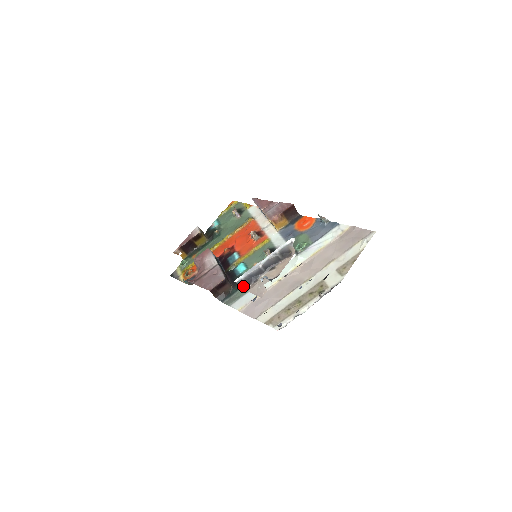
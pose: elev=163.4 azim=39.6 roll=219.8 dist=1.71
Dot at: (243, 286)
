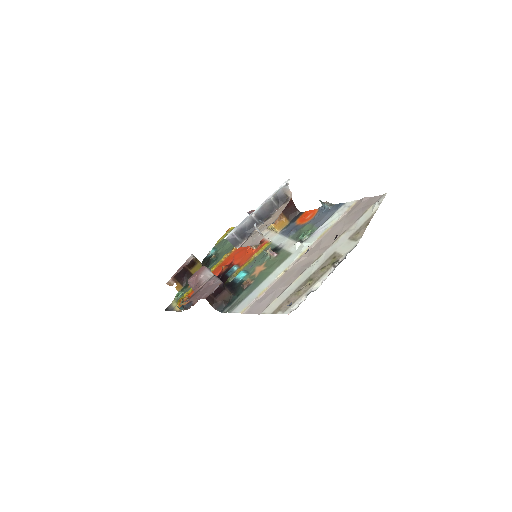
Dot at: (235, 243)
